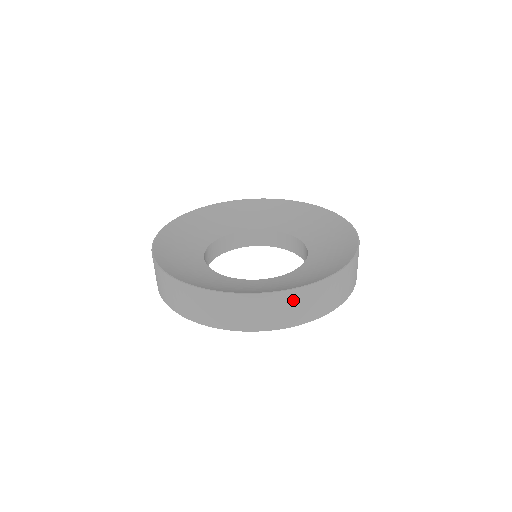
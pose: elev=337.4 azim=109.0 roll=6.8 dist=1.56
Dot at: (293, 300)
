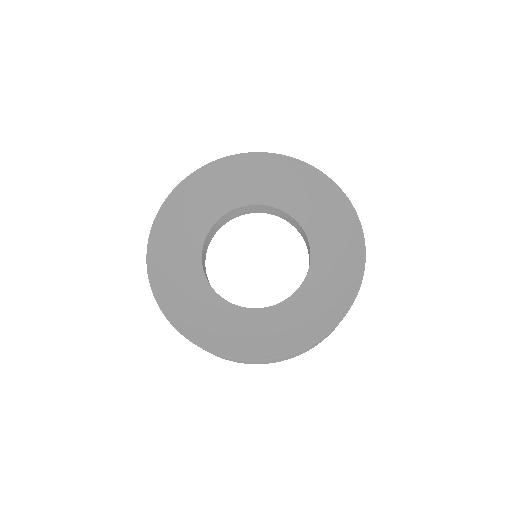
Dot at: (289, 356)
